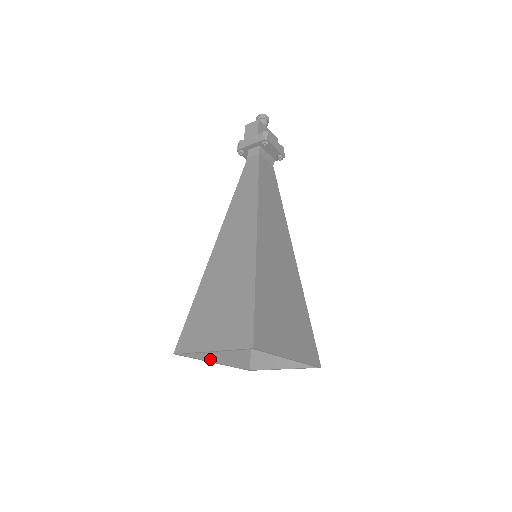
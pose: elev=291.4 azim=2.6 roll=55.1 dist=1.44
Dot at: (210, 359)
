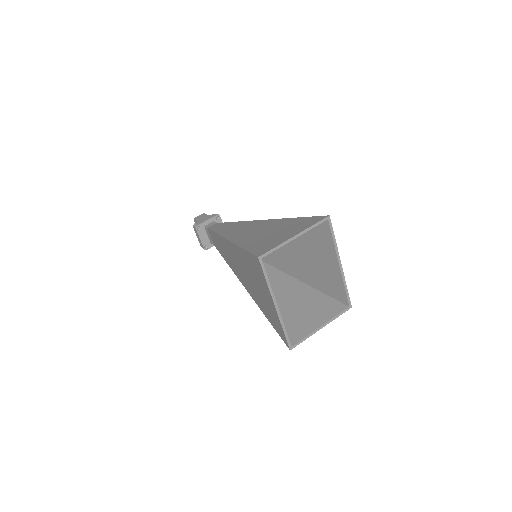
Dot at: (273, 295)
